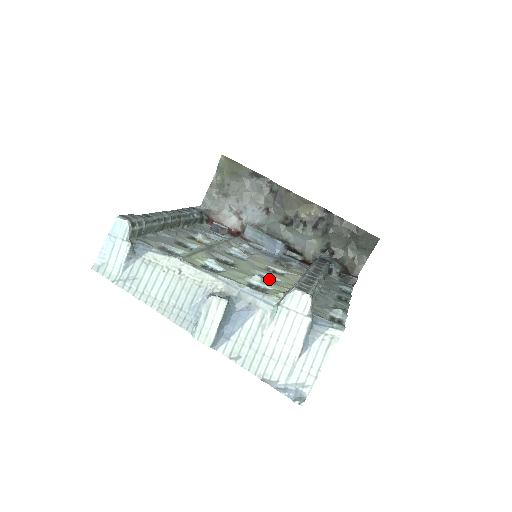
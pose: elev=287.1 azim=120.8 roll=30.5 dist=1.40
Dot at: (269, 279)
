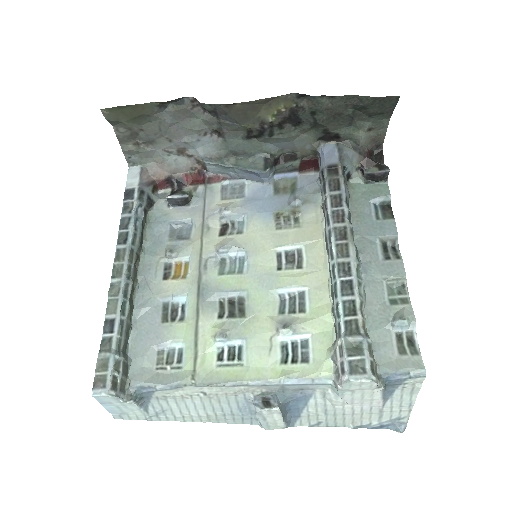
Dot at: (293, 296)
